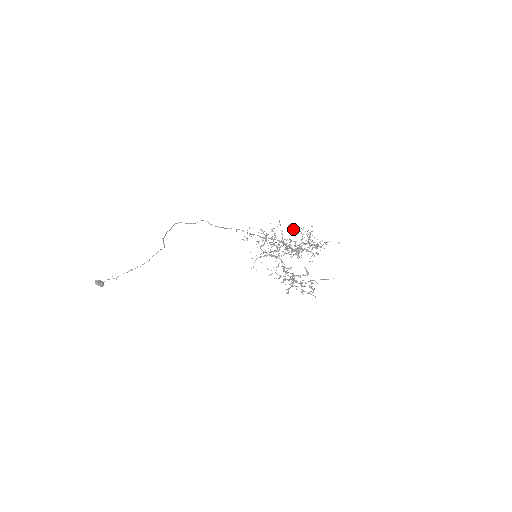
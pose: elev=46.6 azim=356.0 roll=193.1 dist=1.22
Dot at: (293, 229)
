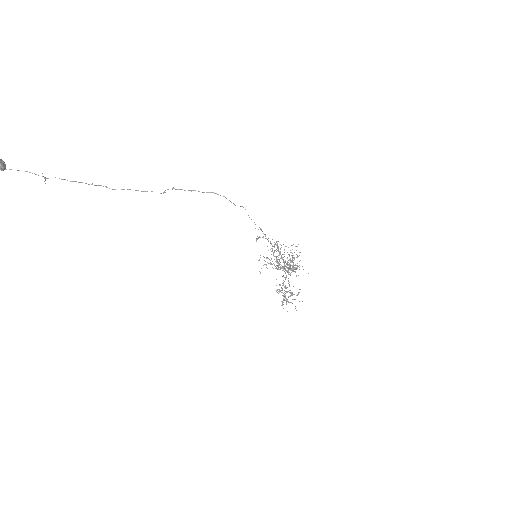
Dot at: occluded
